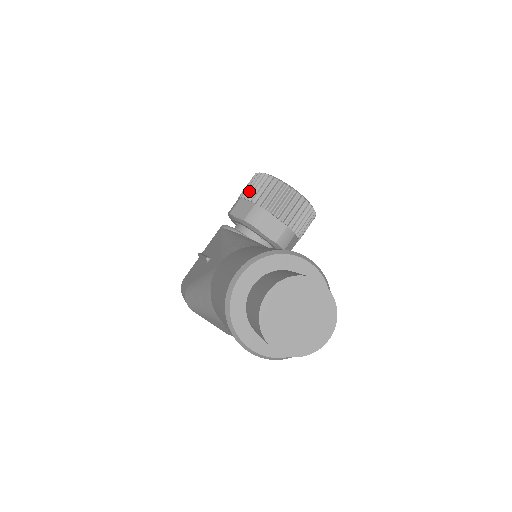
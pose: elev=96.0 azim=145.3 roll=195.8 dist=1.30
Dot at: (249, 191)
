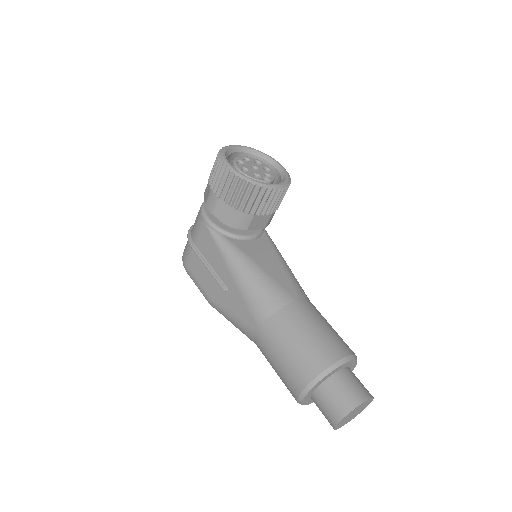
Dot at: (228, 196)
